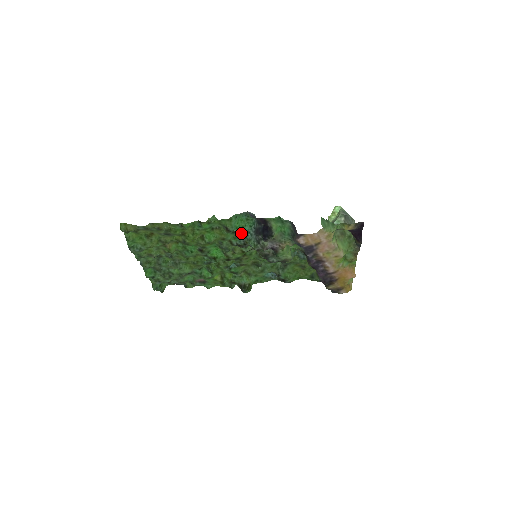
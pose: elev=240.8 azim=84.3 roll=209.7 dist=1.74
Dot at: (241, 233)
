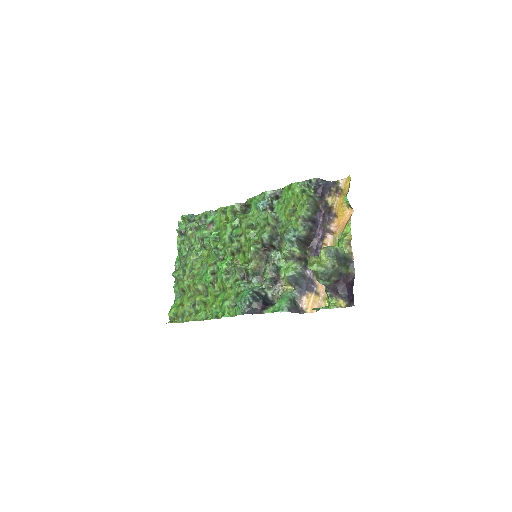
Dot at: occluded
